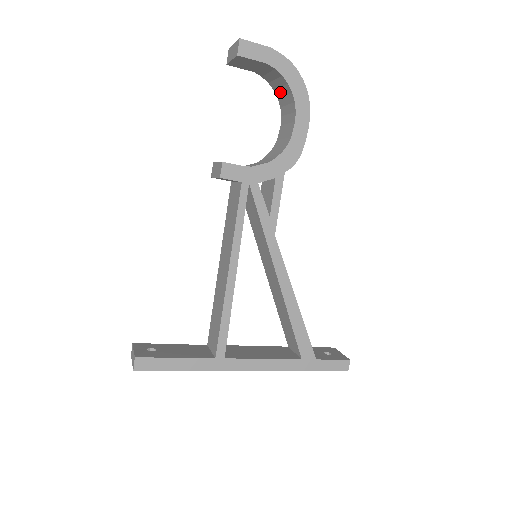
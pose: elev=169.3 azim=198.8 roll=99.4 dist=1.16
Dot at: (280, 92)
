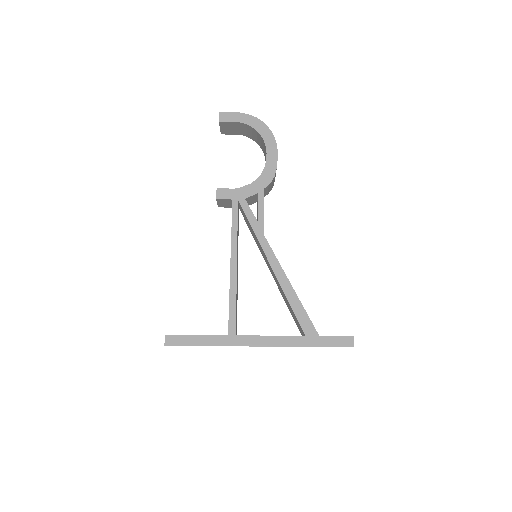
Dot at: (259, 142)
